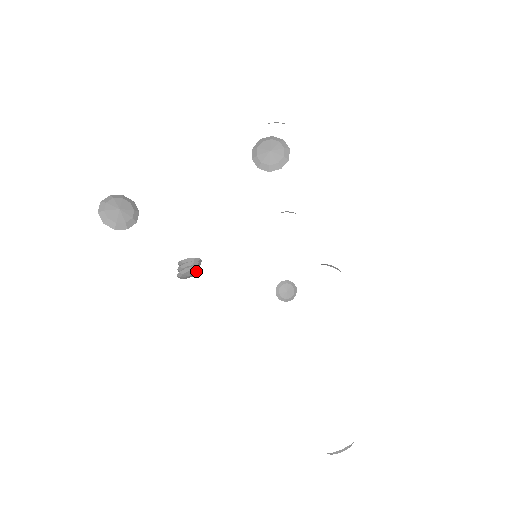
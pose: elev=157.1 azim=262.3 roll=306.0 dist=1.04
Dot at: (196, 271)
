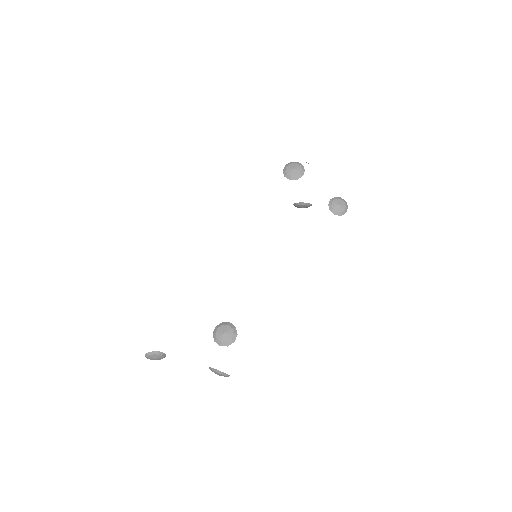
Dot at: occluded
